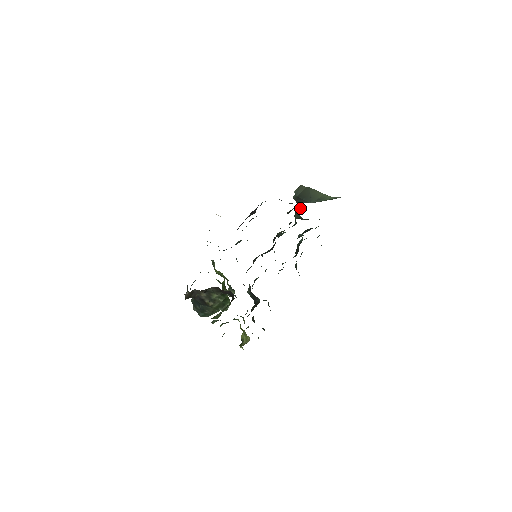
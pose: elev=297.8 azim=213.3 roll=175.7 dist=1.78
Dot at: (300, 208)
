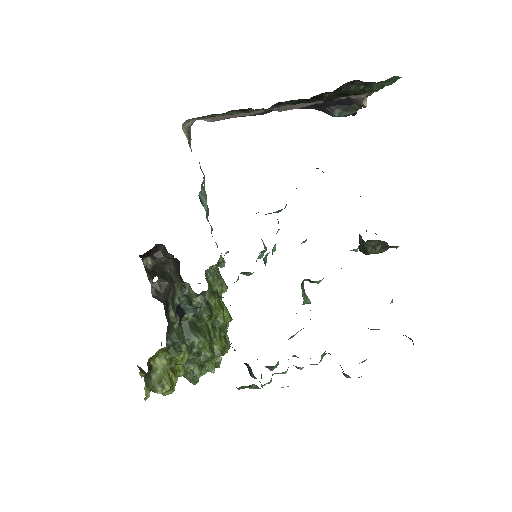
Dot at: occluded
